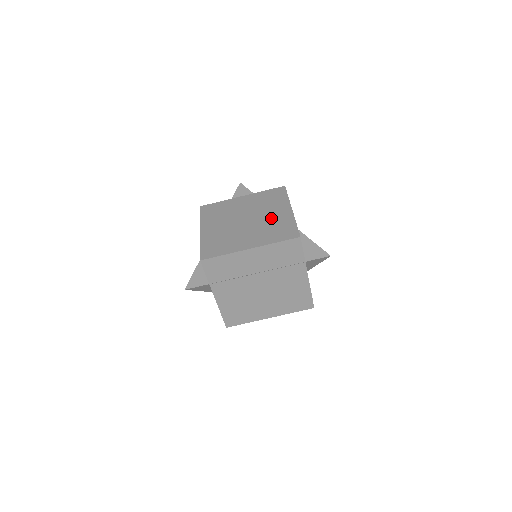
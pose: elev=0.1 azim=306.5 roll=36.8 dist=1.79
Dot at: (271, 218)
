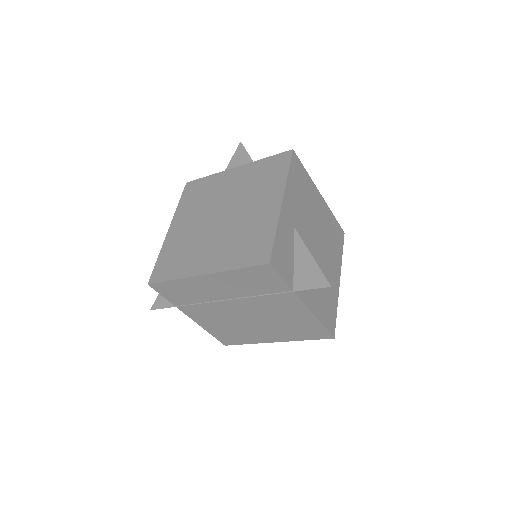
Dot at: (249, 217)
